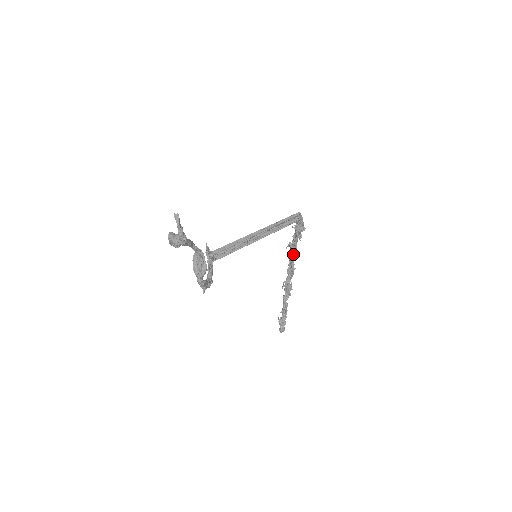
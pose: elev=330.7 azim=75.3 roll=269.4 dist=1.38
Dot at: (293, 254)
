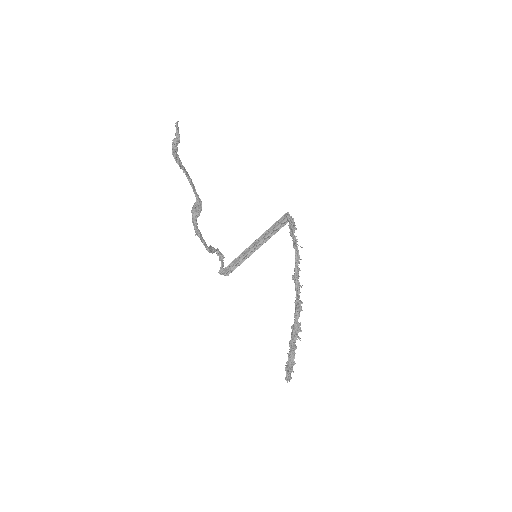
Dot at: (295, 273)
